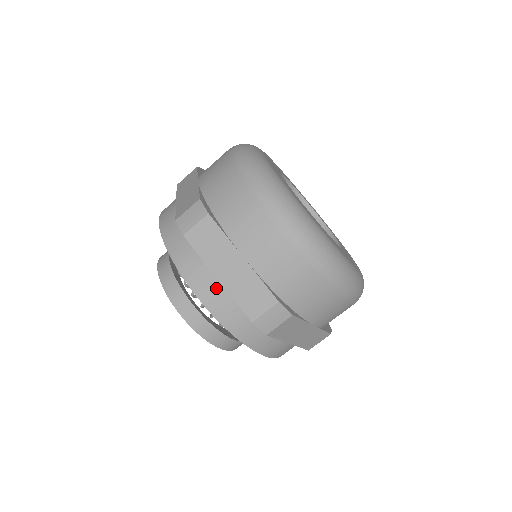
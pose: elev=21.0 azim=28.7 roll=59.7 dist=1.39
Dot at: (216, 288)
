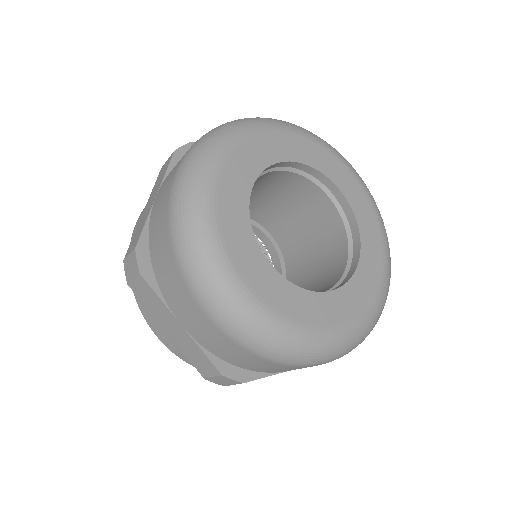
Dot at: (169, 337)
